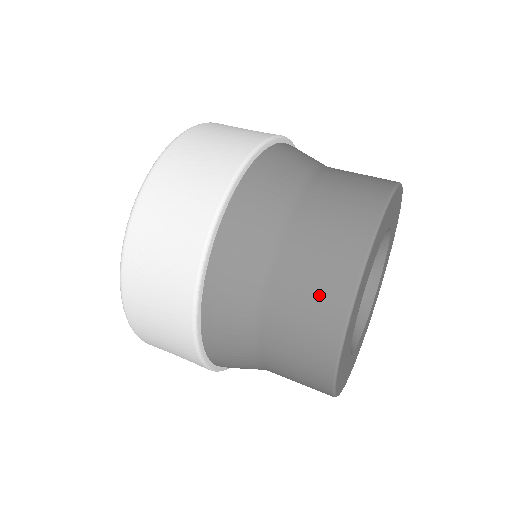
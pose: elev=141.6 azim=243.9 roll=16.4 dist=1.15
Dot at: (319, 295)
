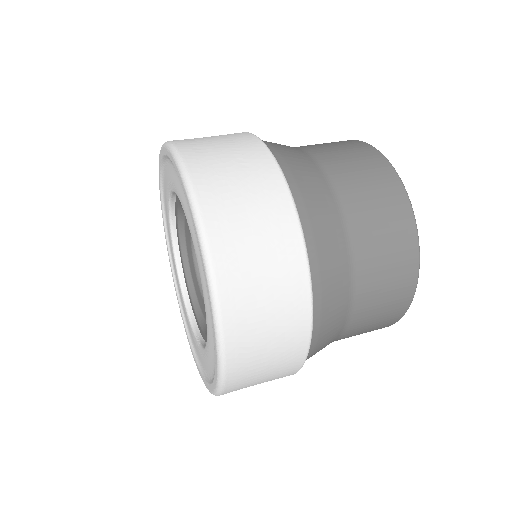
Dot at: (396, 277)
